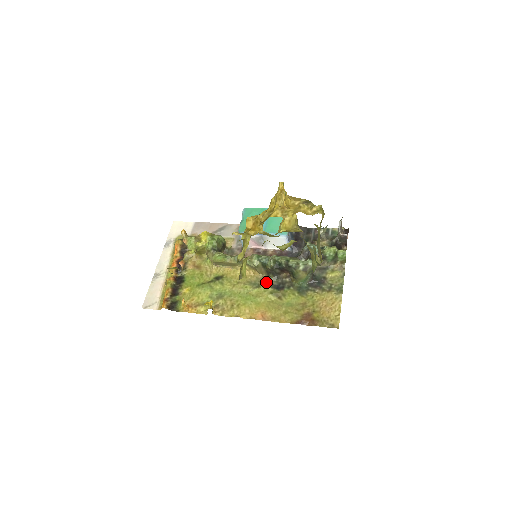
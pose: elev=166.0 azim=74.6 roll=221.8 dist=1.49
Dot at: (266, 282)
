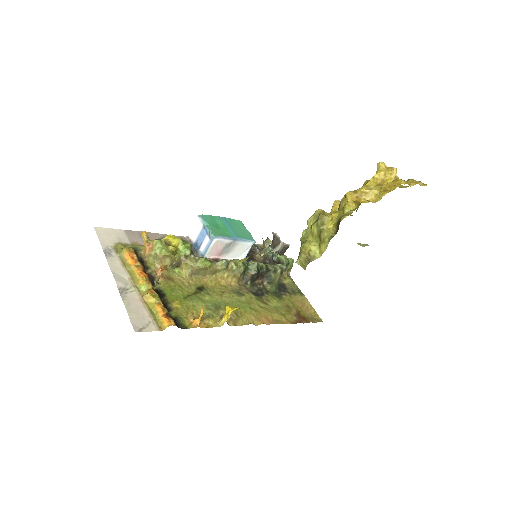
Dot at: (246, 290)
